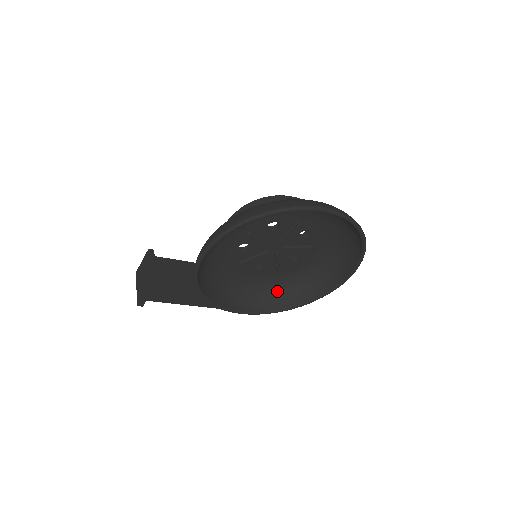
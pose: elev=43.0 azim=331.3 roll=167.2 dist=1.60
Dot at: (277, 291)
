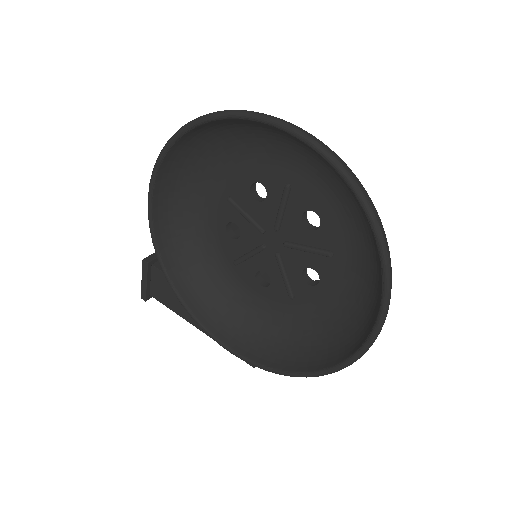
Dot at: (292, 341)
